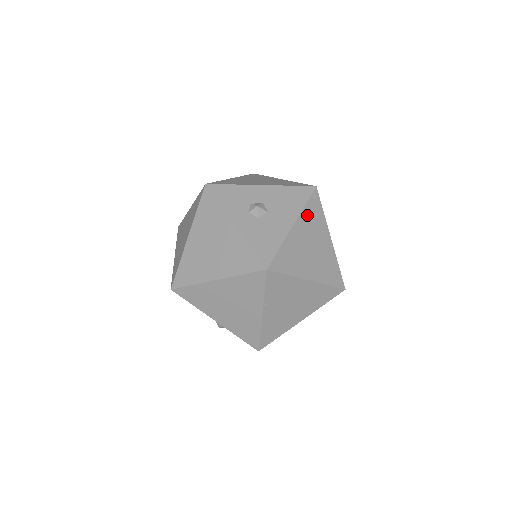
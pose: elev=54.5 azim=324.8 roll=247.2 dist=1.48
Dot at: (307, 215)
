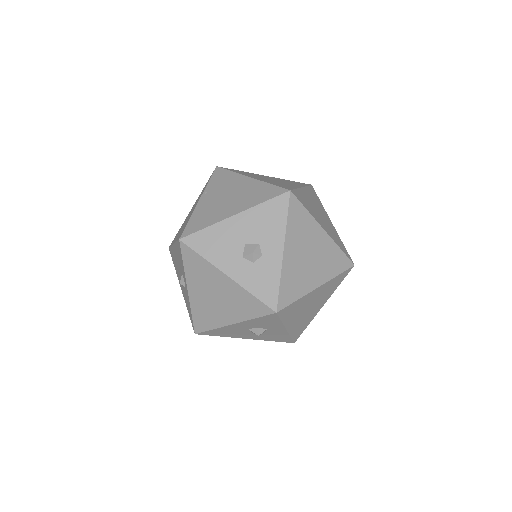
Dot at: occluded
